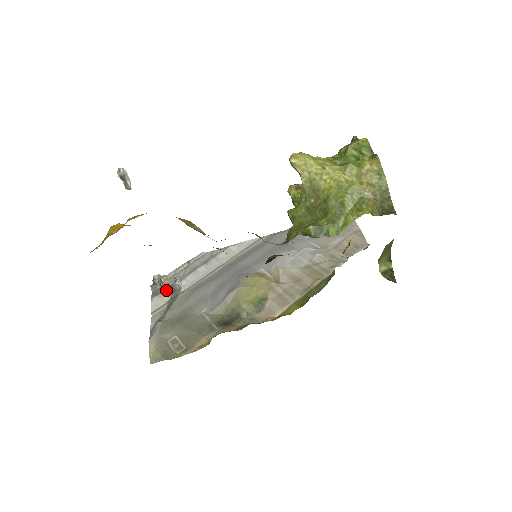
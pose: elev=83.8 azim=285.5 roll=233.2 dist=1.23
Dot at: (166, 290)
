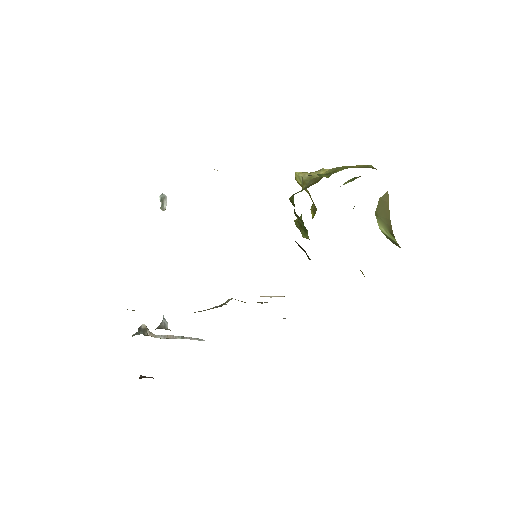
Dot at: occluded
